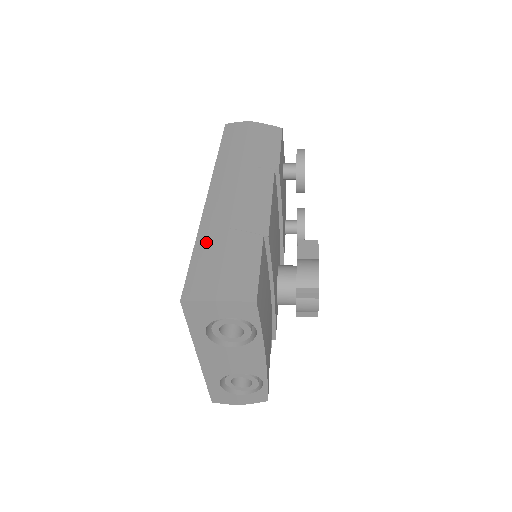
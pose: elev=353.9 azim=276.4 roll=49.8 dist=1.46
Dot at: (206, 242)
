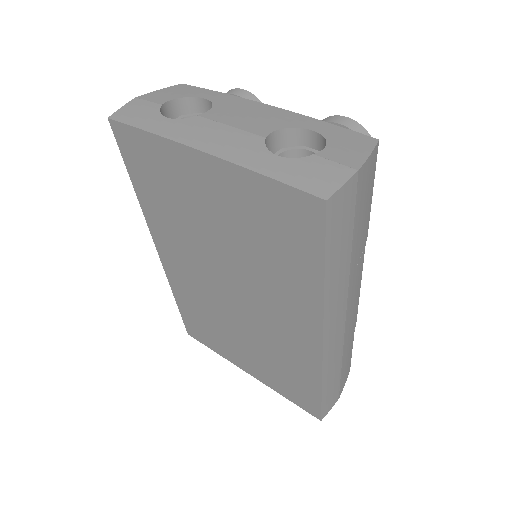
Dot at: (330, 380)
